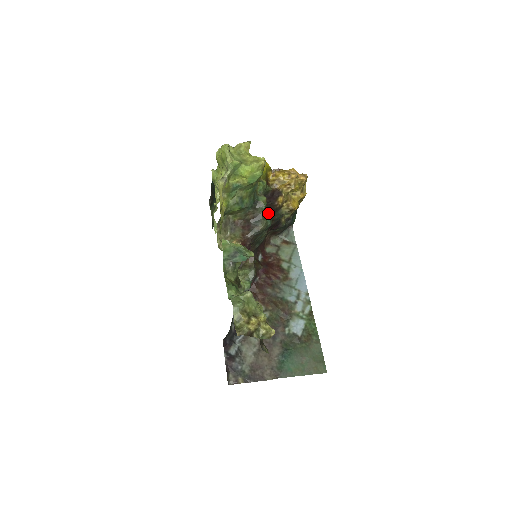
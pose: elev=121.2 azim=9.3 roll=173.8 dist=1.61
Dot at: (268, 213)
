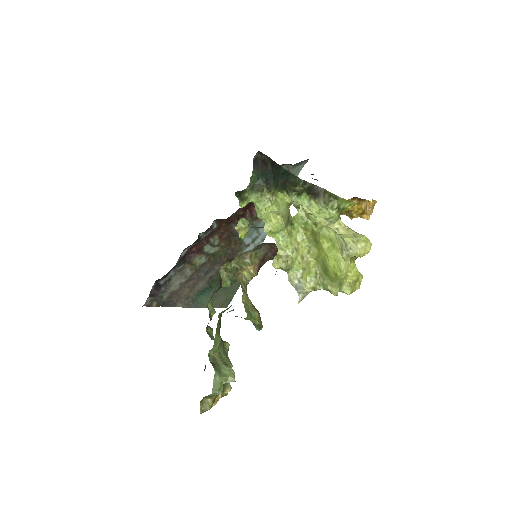
Dot at: occluded
